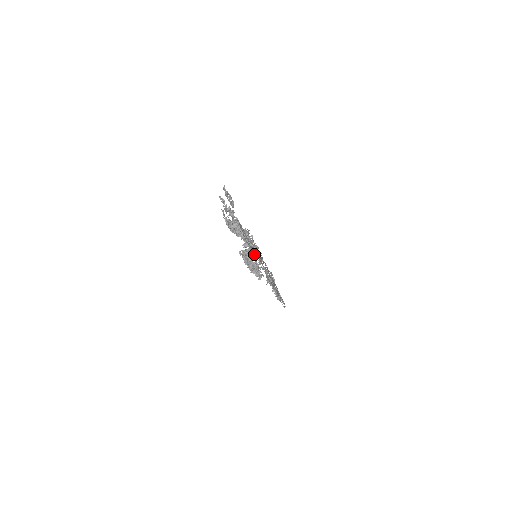
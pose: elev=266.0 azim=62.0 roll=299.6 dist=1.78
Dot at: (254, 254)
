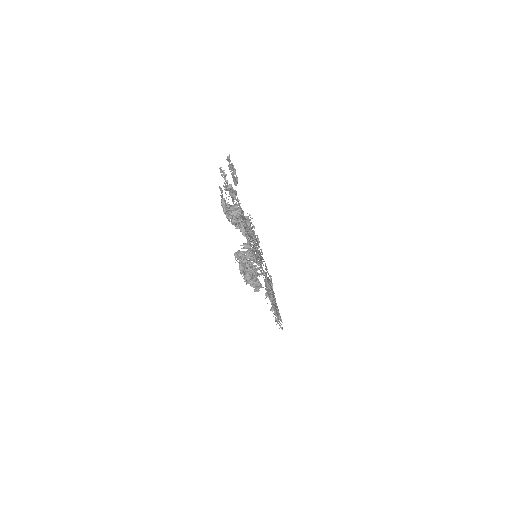
Dot at: occluded
